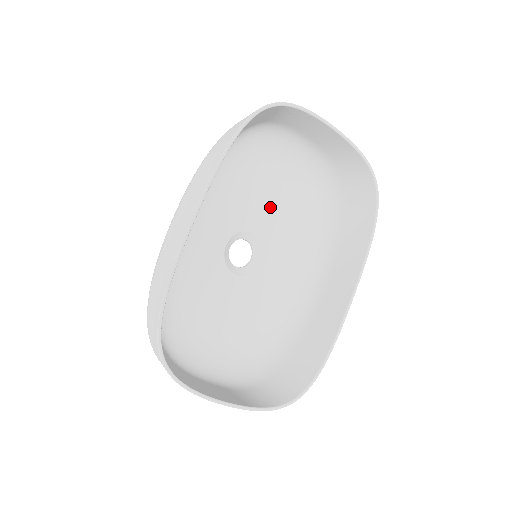
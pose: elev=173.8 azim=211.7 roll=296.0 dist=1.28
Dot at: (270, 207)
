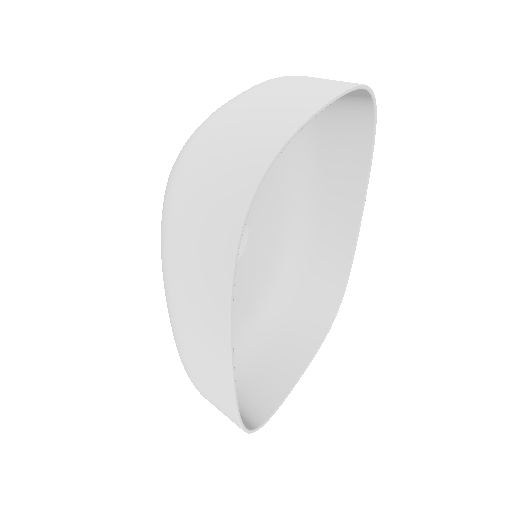
Dot at: occluded
